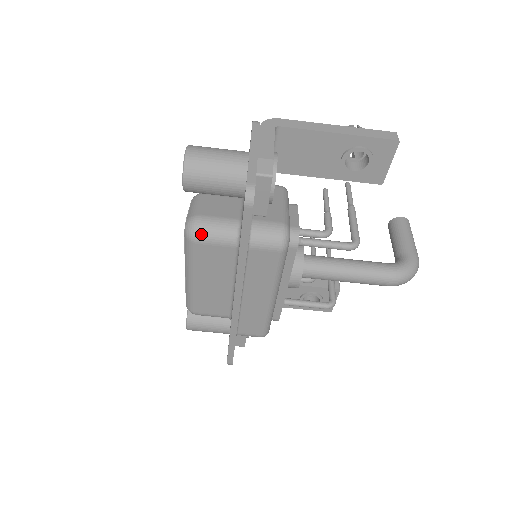
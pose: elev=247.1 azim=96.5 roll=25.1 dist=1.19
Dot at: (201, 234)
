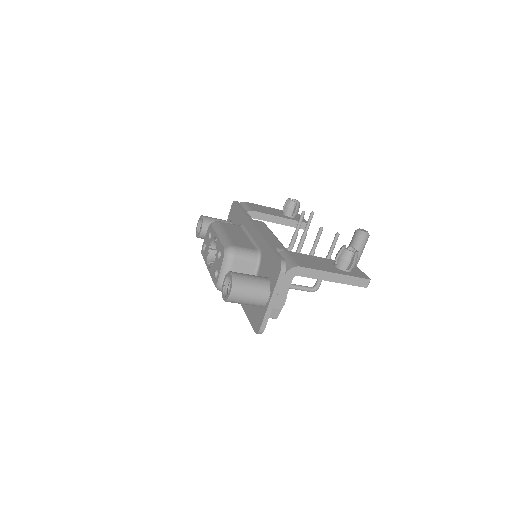
Dot at: occluded
